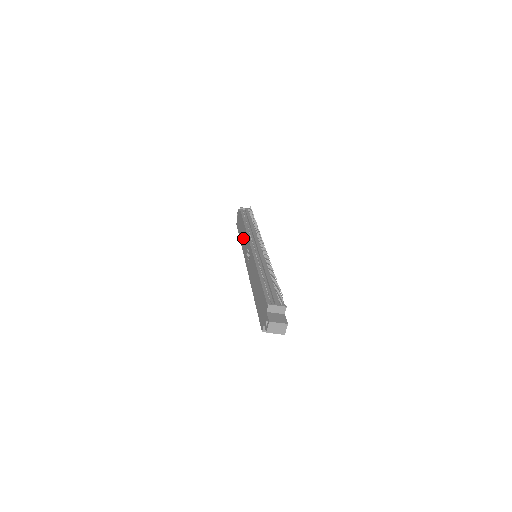
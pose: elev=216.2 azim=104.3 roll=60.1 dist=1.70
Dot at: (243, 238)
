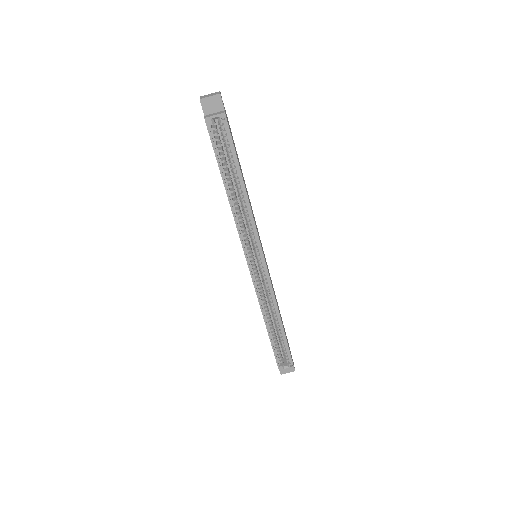
Dot at: occluded
